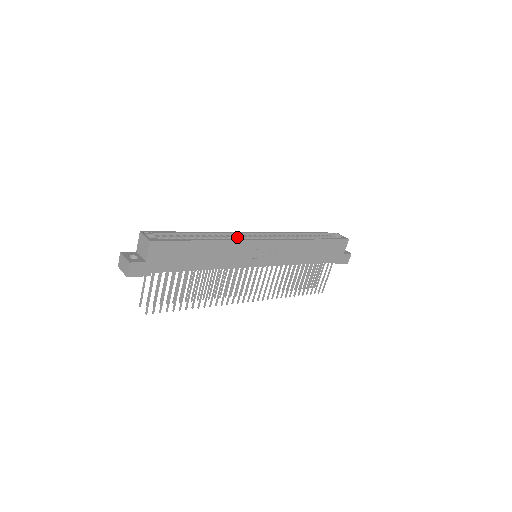
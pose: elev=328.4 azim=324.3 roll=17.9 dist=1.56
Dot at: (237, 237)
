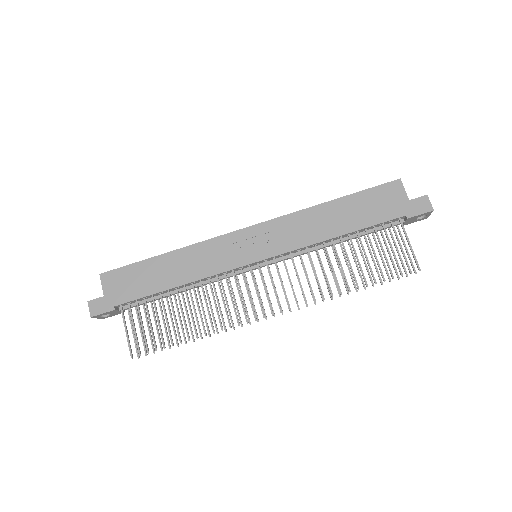
Dot at: occluded
